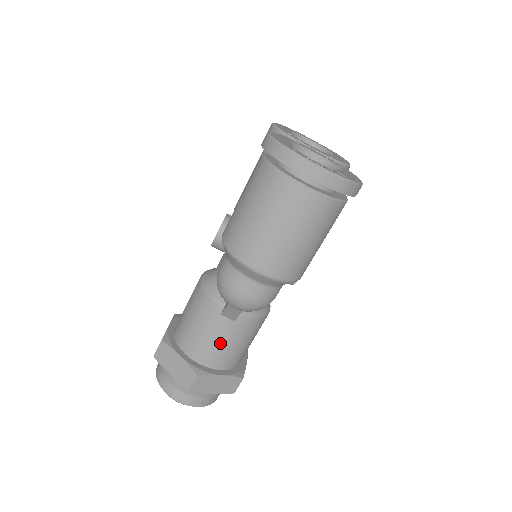
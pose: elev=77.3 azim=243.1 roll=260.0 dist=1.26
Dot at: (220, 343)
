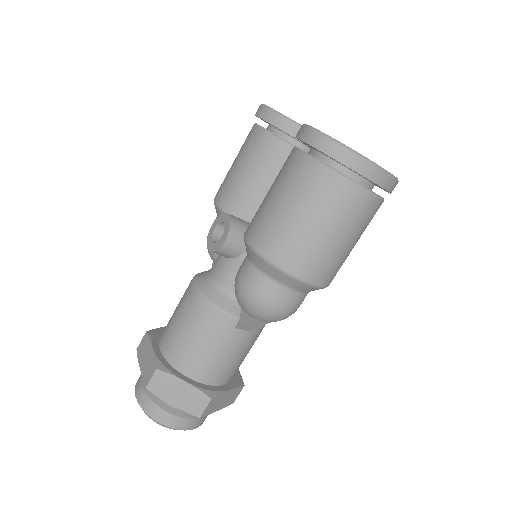
Dot at: (231, 358)
